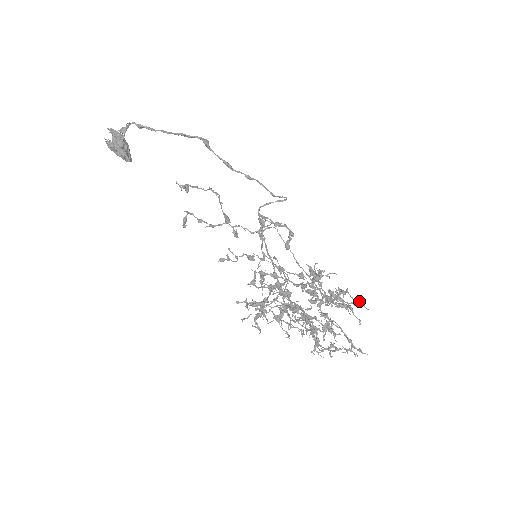
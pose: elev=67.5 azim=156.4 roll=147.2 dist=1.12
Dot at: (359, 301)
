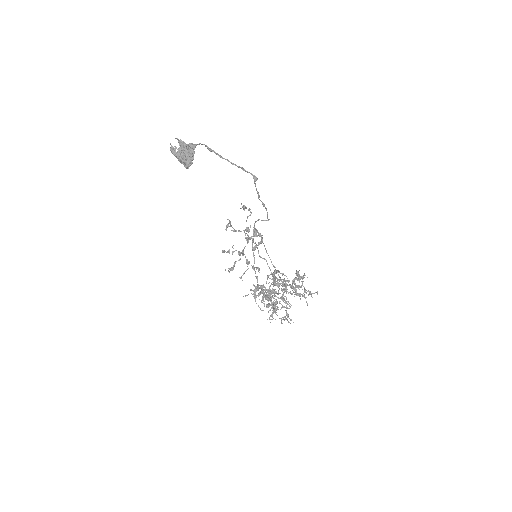
Dot at: occluded
